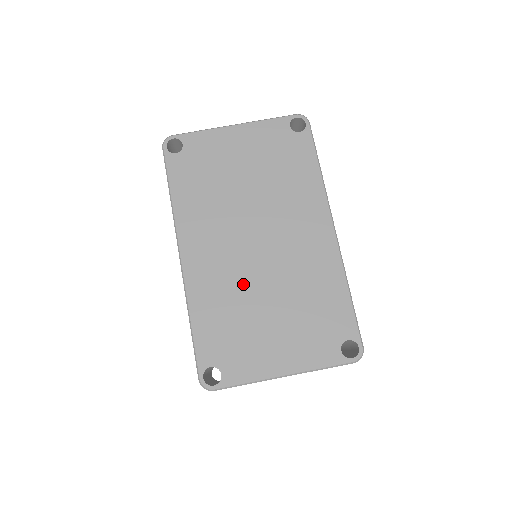
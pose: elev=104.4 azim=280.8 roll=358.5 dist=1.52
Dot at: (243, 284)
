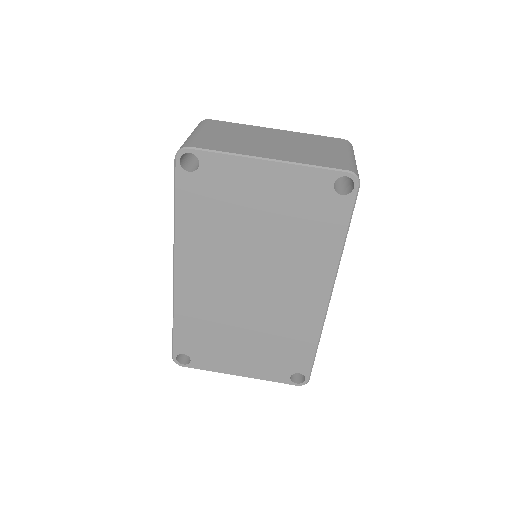
Dot at: (226, 312)
